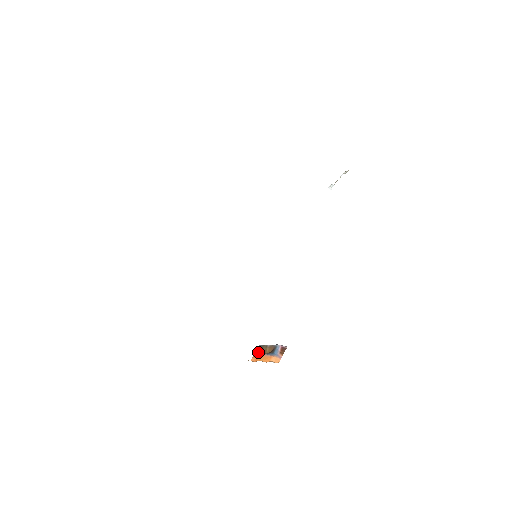
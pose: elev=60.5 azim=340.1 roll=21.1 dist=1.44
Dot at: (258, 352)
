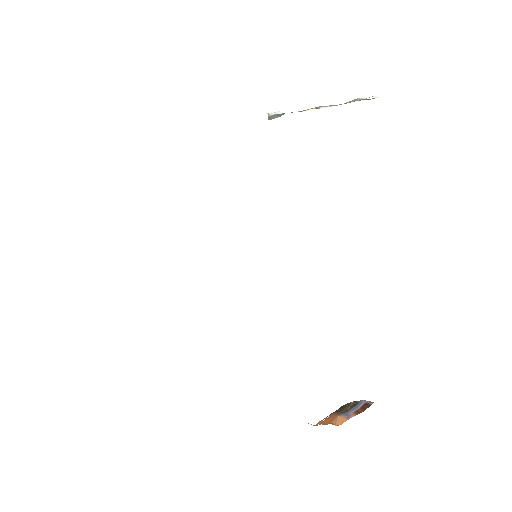
Dot at: occluded
